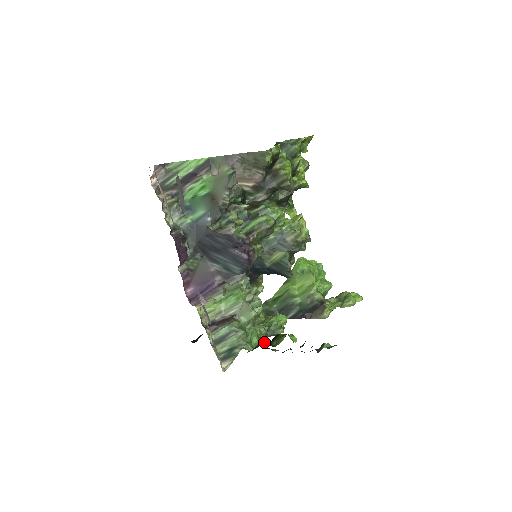
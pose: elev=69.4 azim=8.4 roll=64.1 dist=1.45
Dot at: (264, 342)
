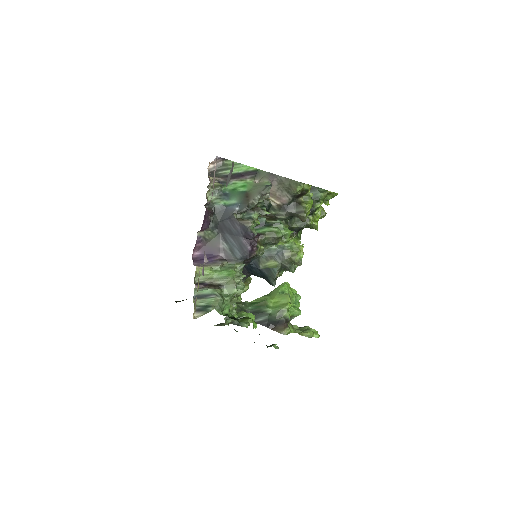
Dot at: (232, 316)
